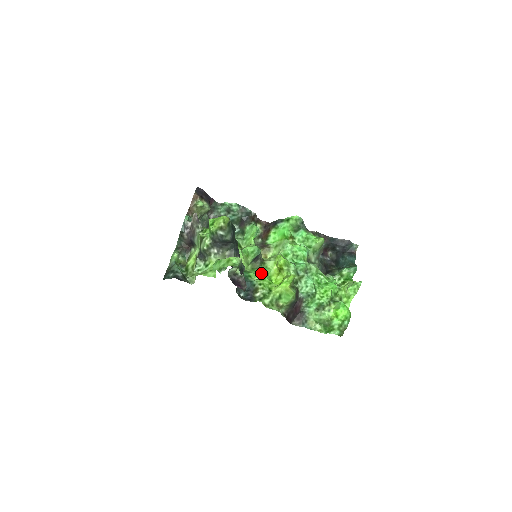
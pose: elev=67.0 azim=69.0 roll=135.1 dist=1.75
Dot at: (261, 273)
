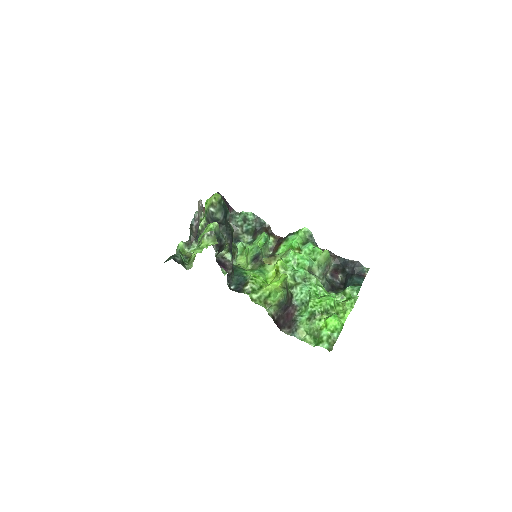
Dot at: (258, 273)
